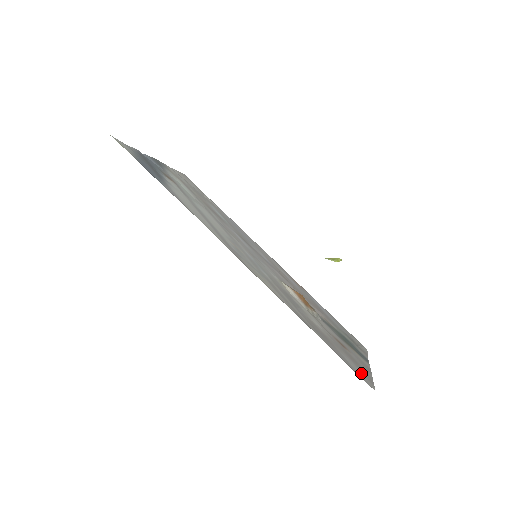
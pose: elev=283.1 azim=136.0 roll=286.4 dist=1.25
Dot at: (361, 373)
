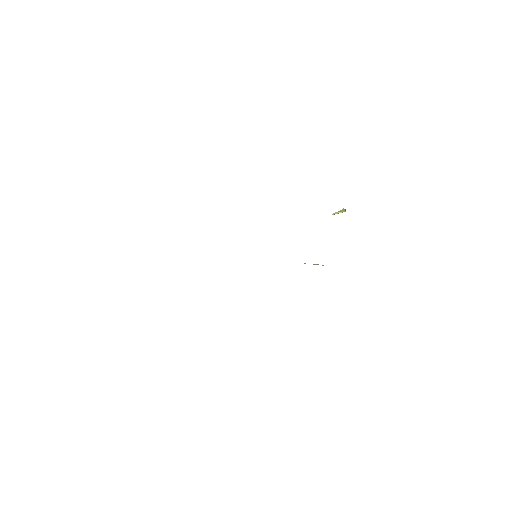
Dot at: occluded
